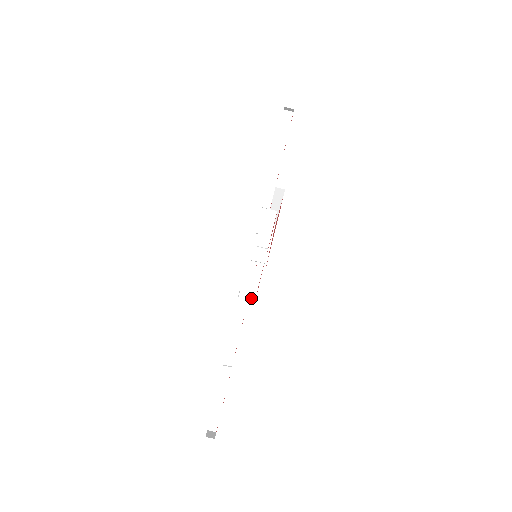
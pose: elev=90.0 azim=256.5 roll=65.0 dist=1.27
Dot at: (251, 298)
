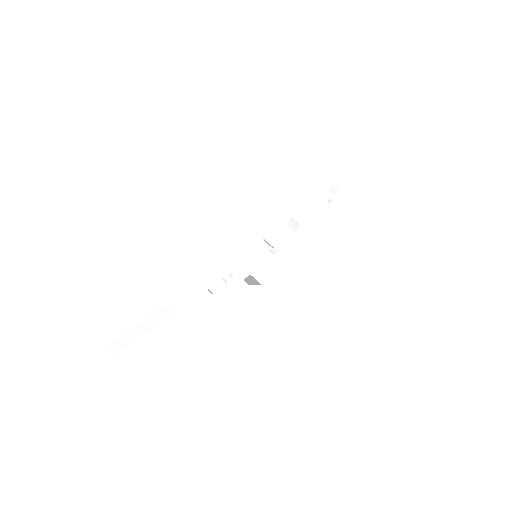
Dot at: (229, 285)
